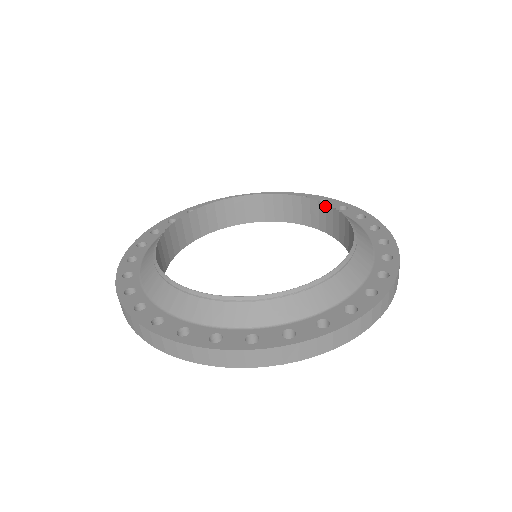
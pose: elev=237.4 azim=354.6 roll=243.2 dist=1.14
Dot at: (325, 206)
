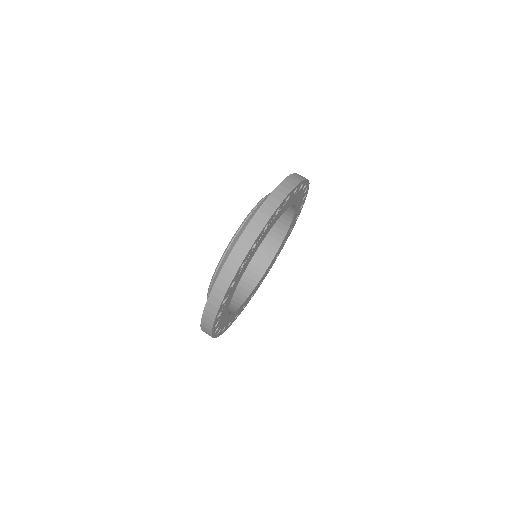
Dot at: occluded
